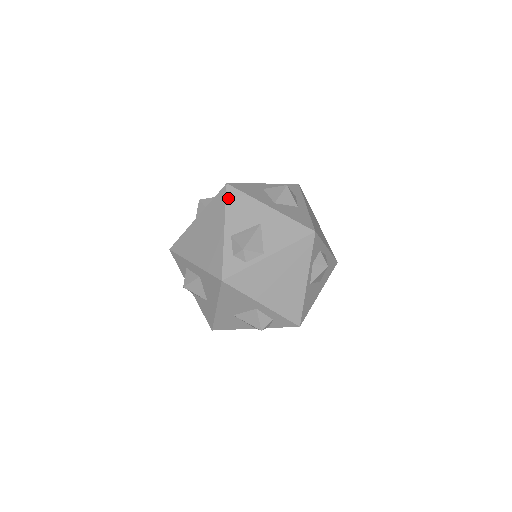
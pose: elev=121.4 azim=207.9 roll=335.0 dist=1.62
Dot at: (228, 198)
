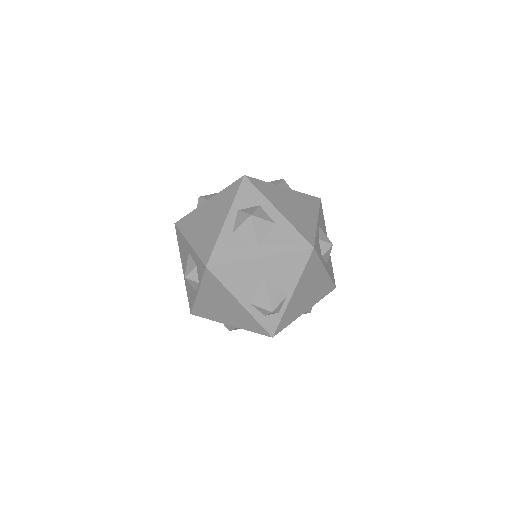
Dot at: (219, 278)
